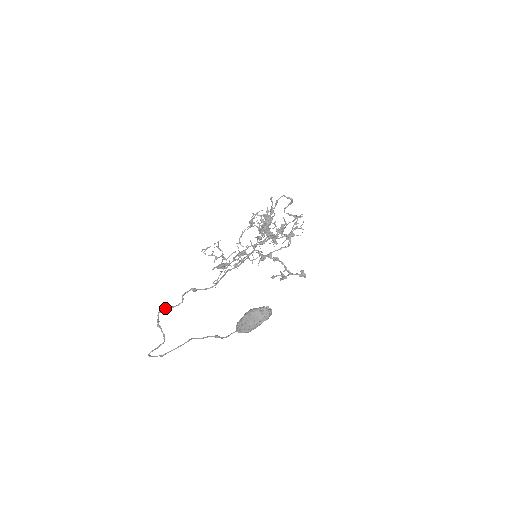
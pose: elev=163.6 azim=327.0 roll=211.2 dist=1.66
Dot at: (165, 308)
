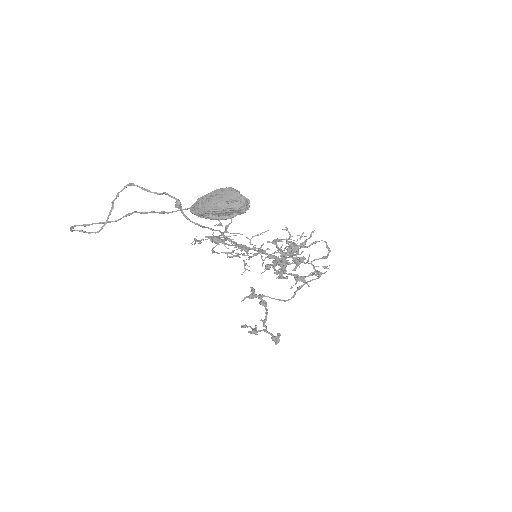
Dot at: occluded
